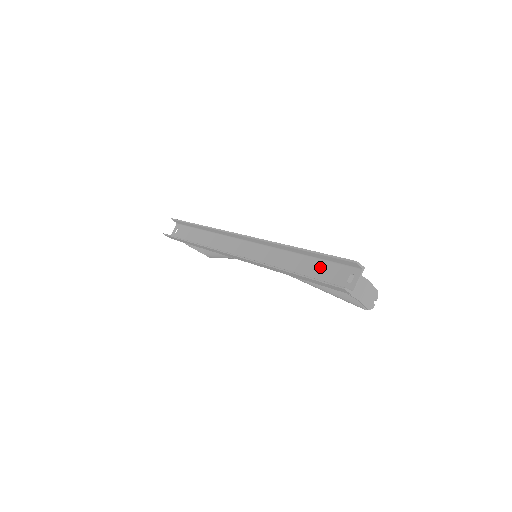
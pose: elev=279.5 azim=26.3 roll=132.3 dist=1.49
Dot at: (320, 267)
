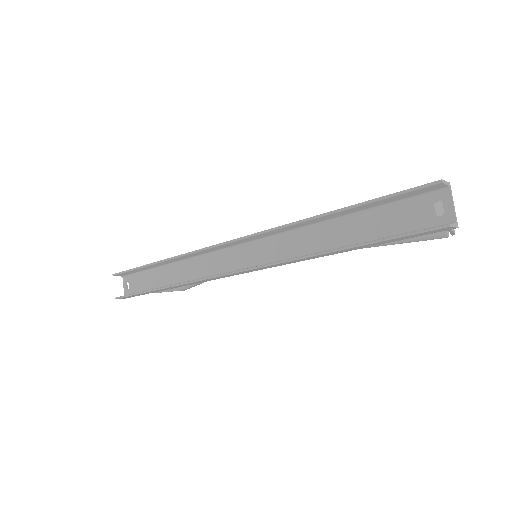
Dot at: (377, 219)
